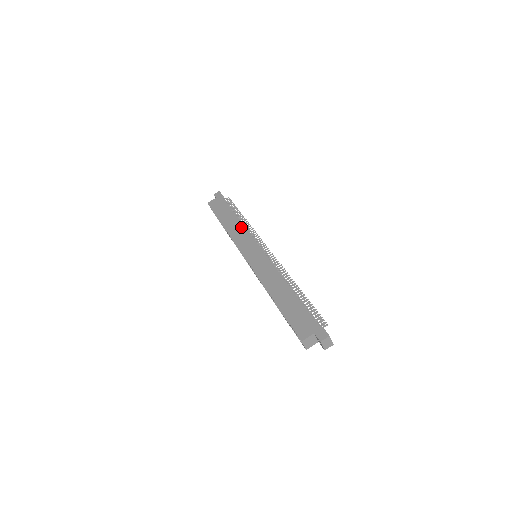
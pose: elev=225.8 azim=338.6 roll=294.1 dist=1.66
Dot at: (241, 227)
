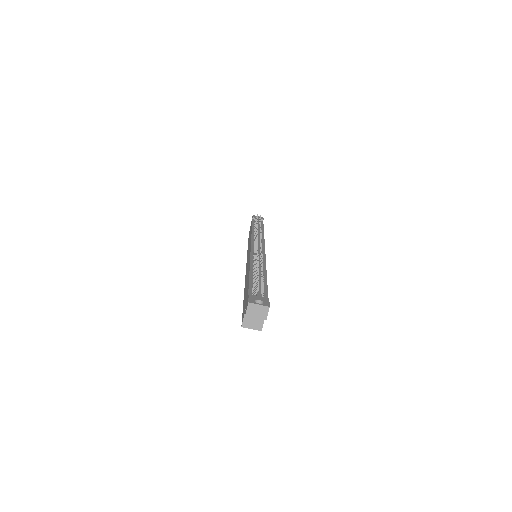
Dot at: (250, 237)
